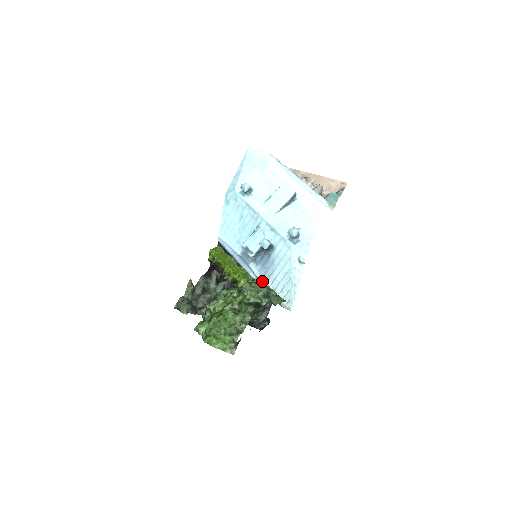
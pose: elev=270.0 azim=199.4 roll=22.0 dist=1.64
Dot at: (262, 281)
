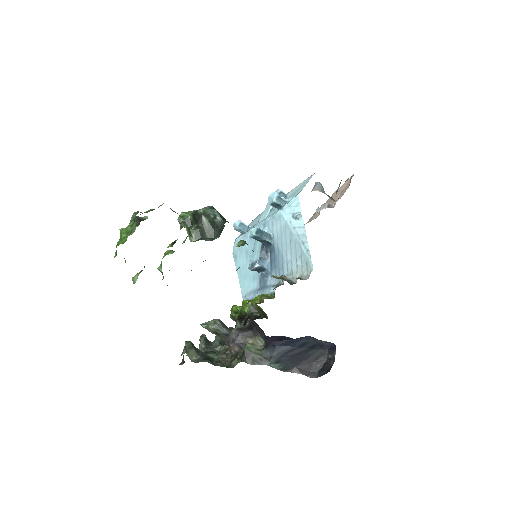
Dot at: (240, 241)
